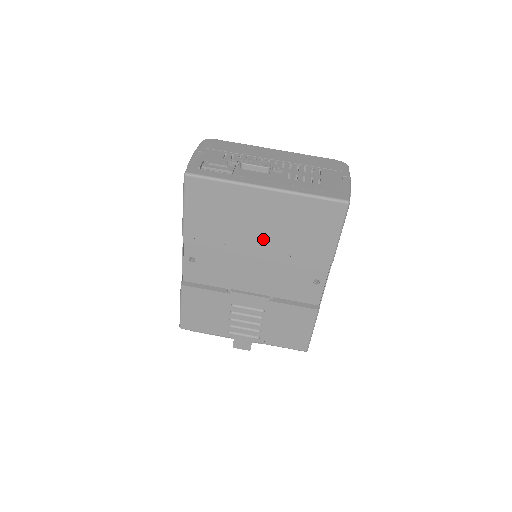
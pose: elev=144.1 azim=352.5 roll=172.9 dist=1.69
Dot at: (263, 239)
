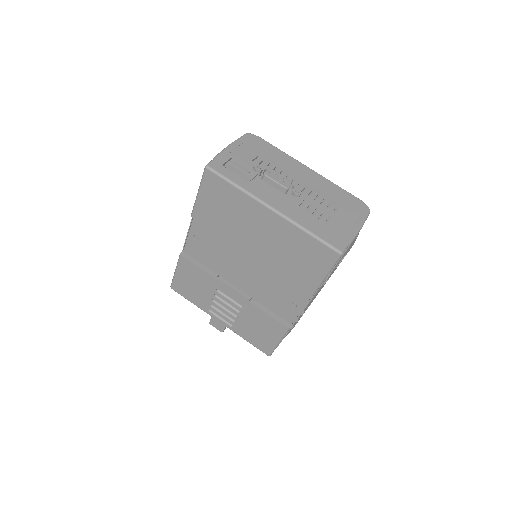
Dot at: (257, 250)
